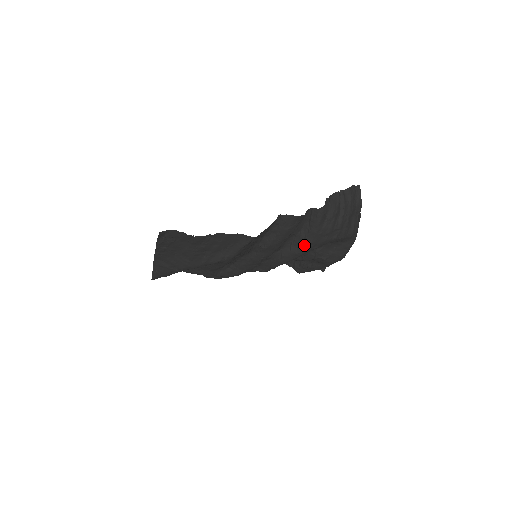
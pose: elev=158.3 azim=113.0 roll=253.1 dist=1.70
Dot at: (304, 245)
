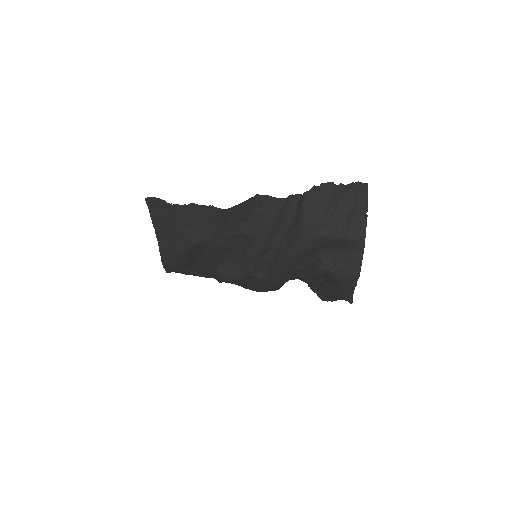
Dot at: (294, 241)
